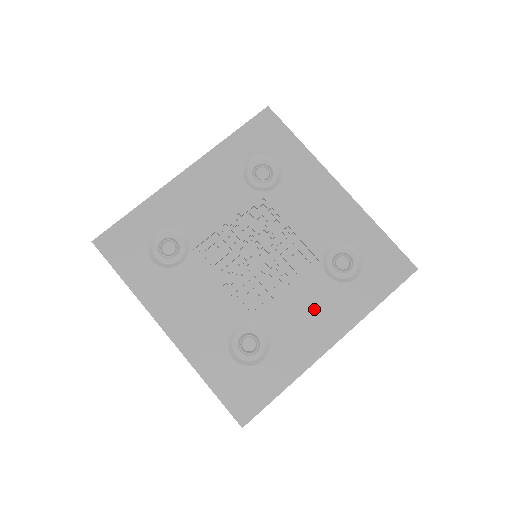
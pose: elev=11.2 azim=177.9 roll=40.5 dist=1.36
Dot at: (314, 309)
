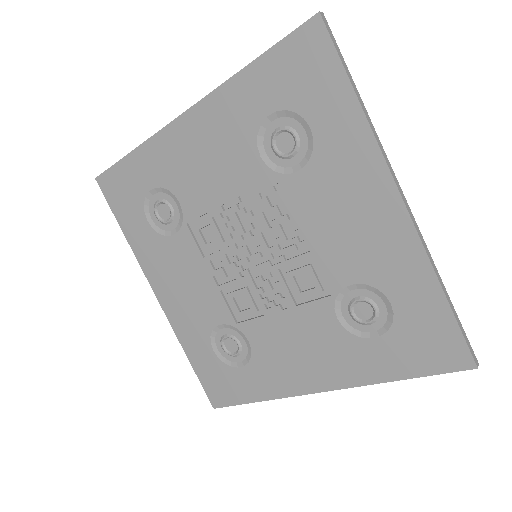
Dot at: (308, 347)
